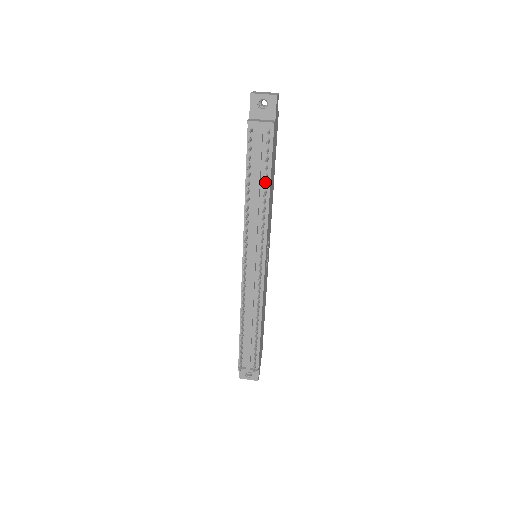
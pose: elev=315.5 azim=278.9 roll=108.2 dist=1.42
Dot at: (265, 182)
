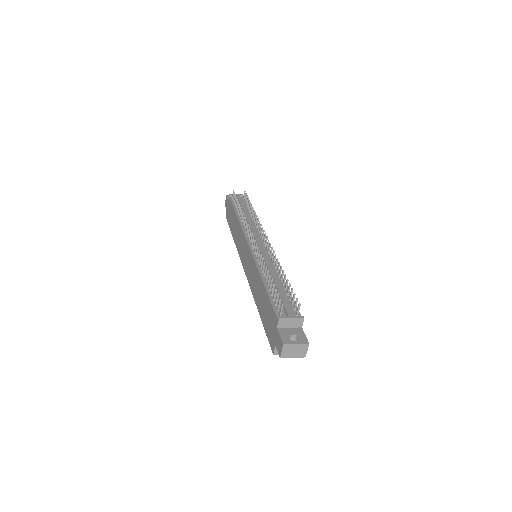
Dot at: (249, 213)
